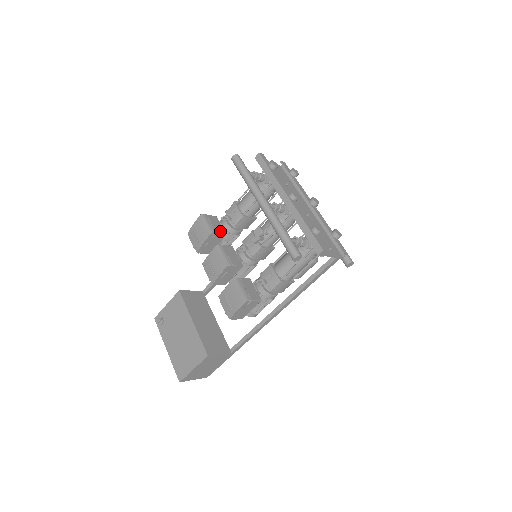
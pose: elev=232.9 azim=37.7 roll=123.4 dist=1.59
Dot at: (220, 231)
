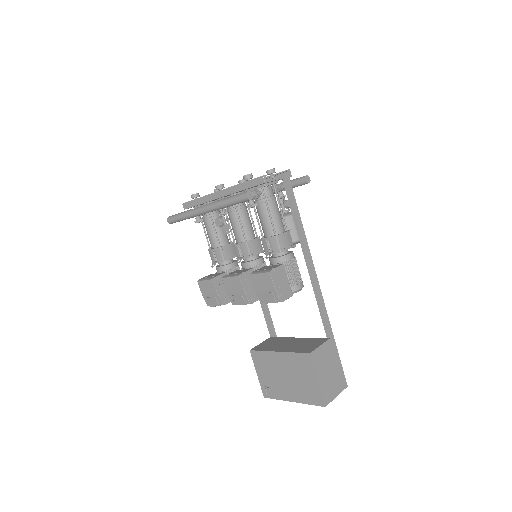
Dot at: (219, 274)
